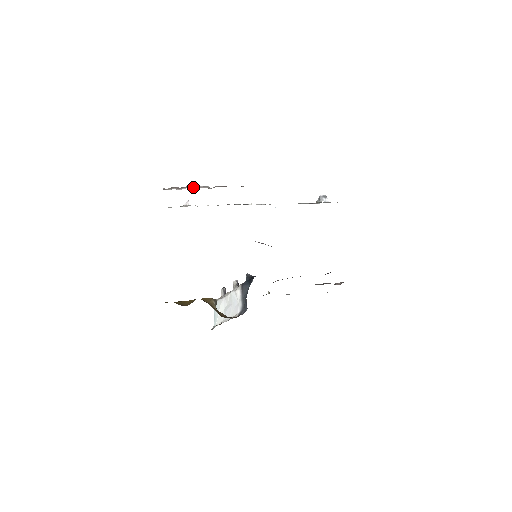
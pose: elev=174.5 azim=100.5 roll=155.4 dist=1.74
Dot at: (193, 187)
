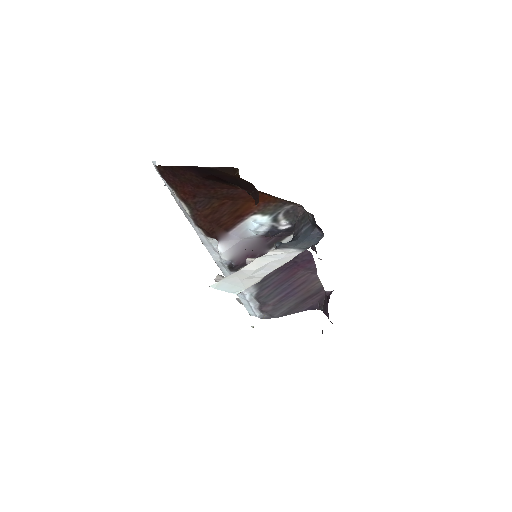
Dot at: occluded
